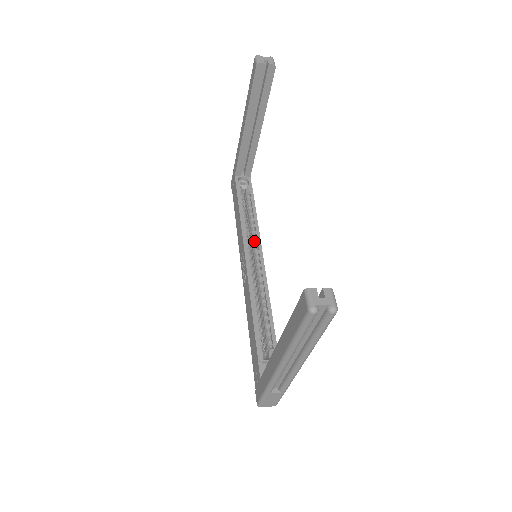
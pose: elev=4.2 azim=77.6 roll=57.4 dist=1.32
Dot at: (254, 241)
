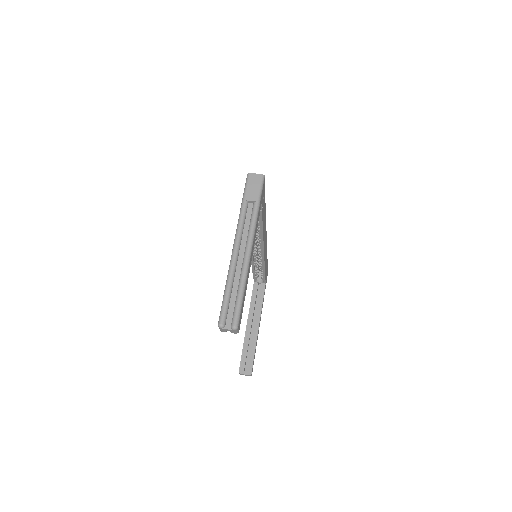
Dot at: (259, 240)
